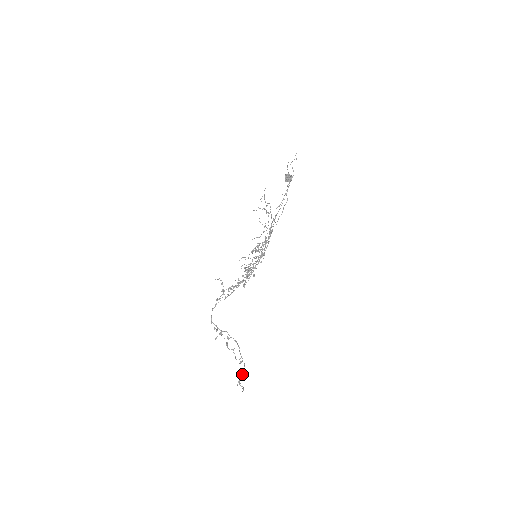
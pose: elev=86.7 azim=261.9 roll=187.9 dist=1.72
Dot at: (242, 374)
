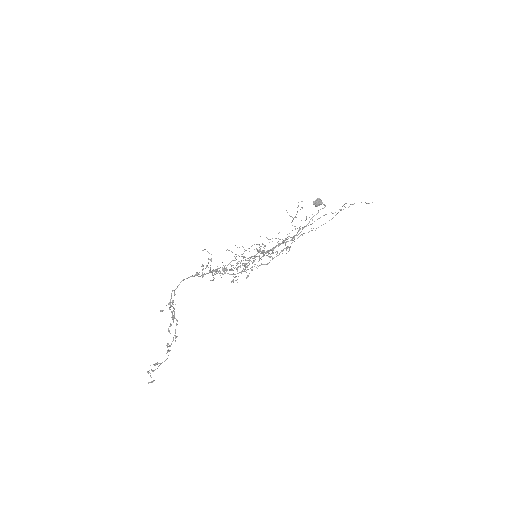
Dot at: occluded
